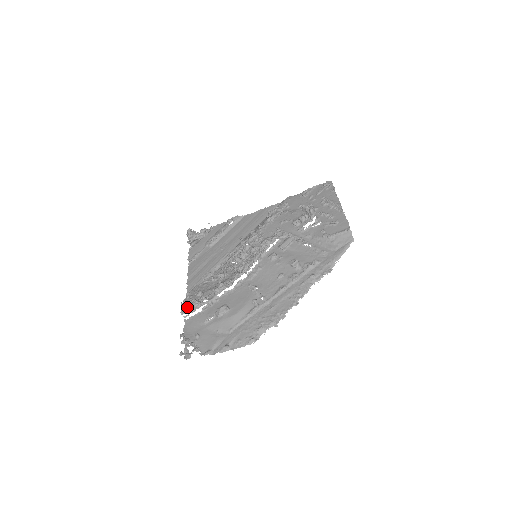
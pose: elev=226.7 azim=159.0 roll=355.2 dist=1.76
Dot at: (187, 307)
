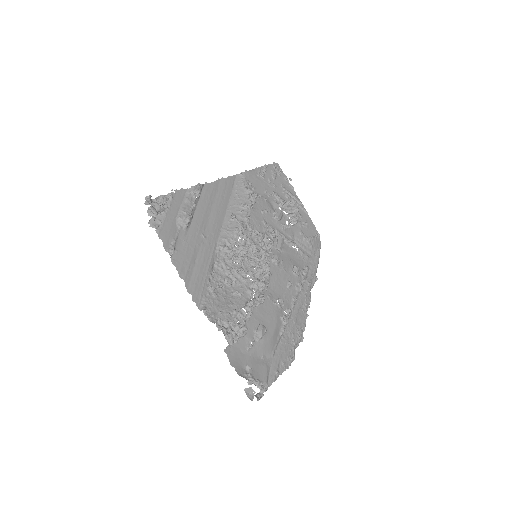
Dot at: (234, 336)
